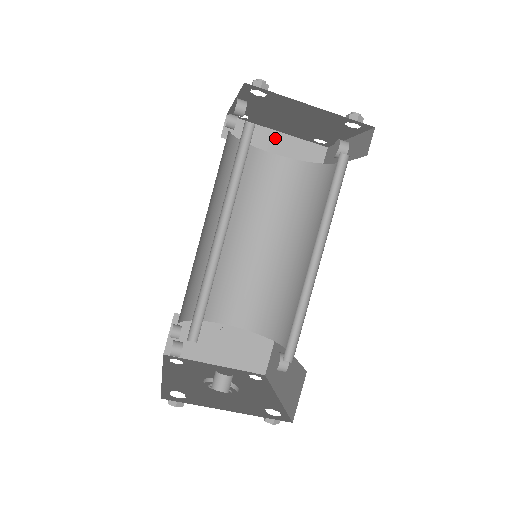
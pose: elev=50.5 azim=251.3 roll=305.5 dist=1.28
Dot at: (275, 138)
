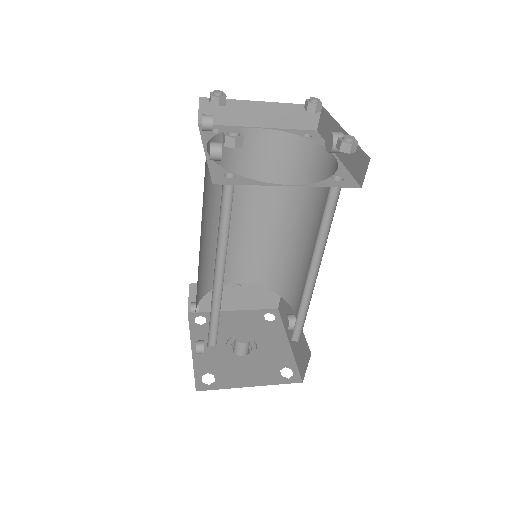
Dot at: (260, 110)
